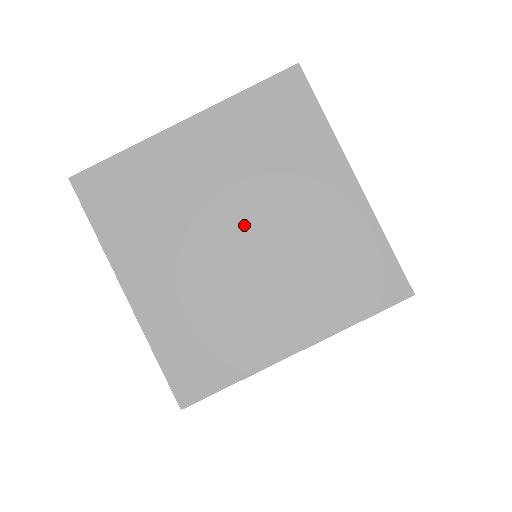
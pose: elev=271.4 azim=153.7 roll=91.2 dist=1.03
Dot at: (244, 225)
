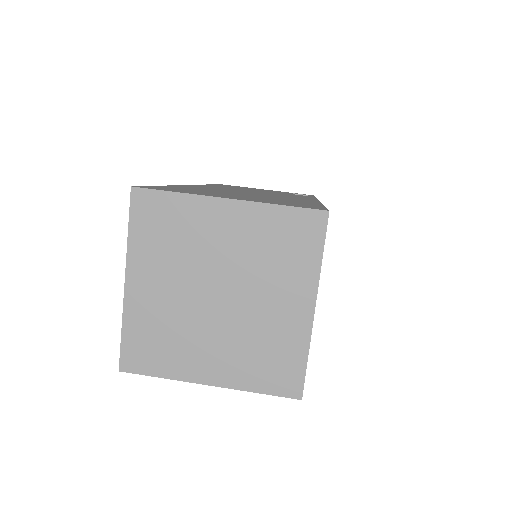
Dot at: (213, 289)
